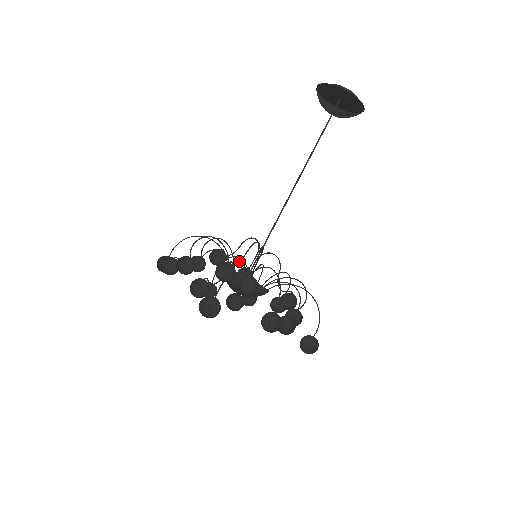
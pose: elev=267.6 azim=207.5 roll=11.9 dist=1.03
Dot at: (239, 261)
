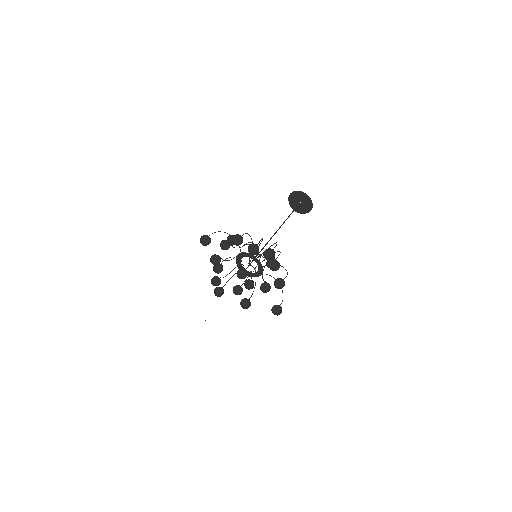
Dot at: occluded
